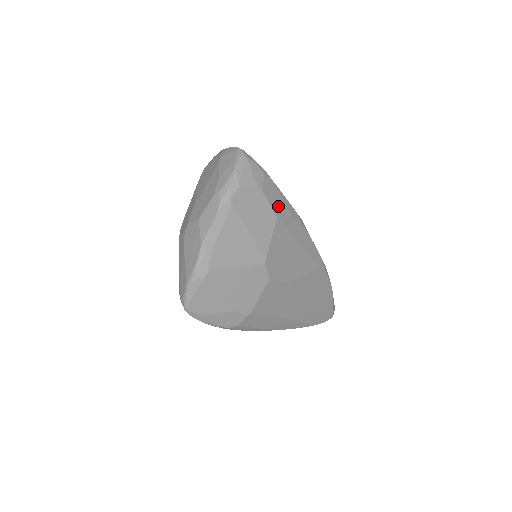
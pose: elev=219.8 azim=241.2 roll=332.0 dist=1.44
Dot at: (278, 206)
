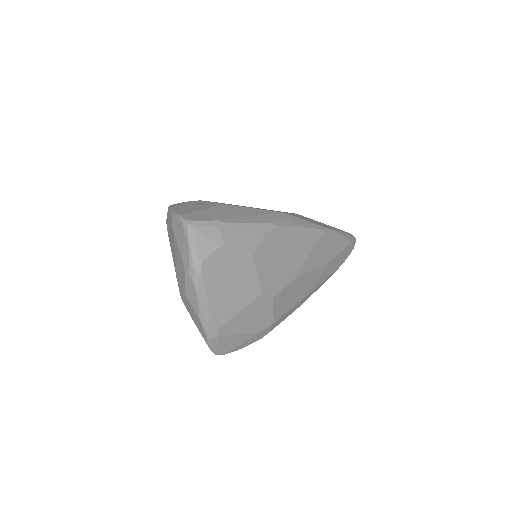
Dot at: (248, 241)
